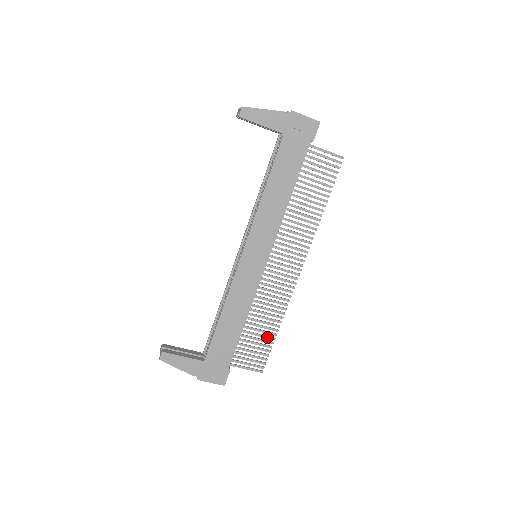
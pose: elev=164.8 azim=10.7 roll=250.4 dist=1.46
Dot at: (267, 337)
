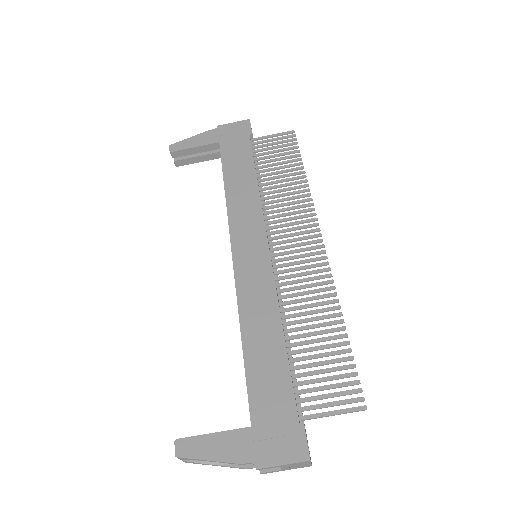
Dot at: (334, 345)
